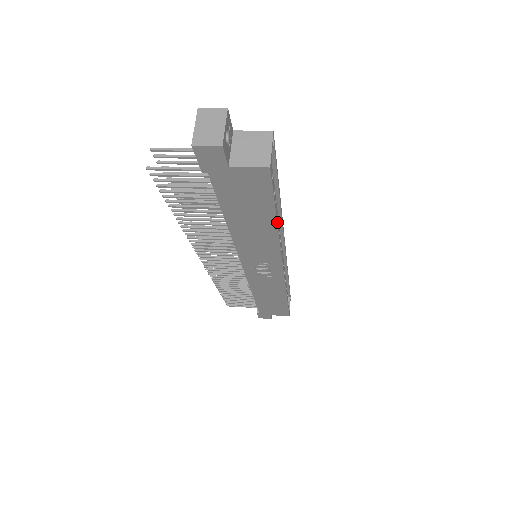
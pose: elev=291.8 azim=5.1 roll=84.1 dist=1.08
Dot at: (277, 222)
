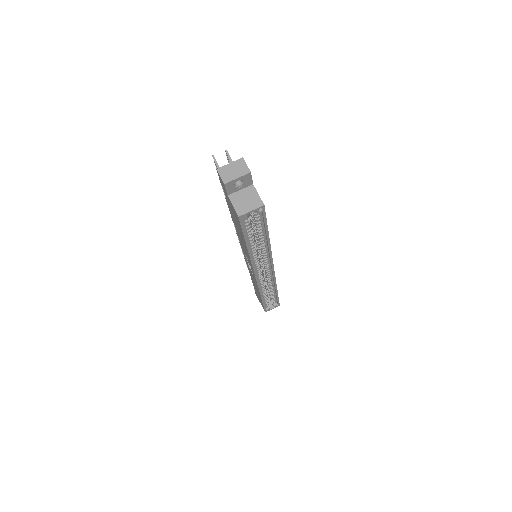
Dot at: (248, 247)
